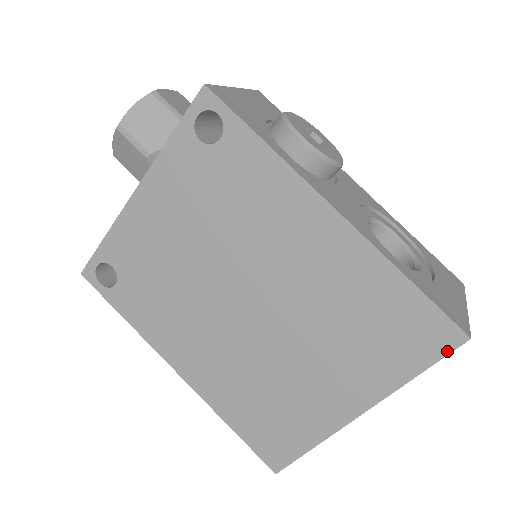
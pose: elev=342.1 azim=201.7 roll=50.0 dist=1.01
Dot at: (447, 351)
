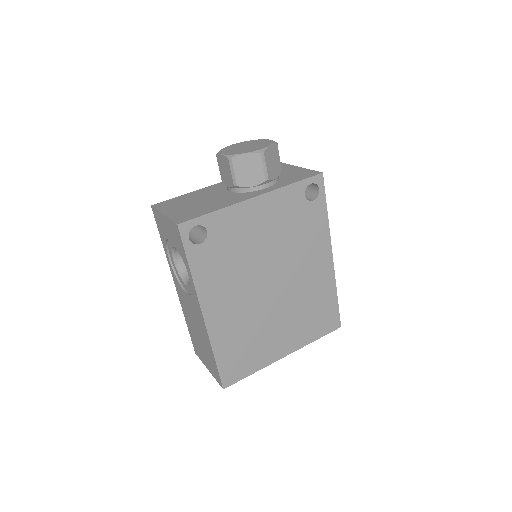
Dot at: (332, 330)
